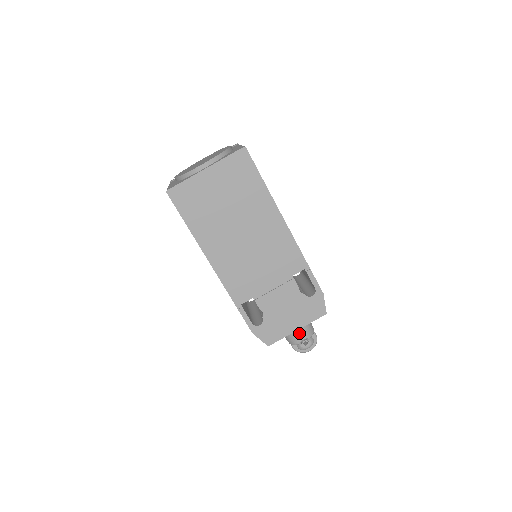
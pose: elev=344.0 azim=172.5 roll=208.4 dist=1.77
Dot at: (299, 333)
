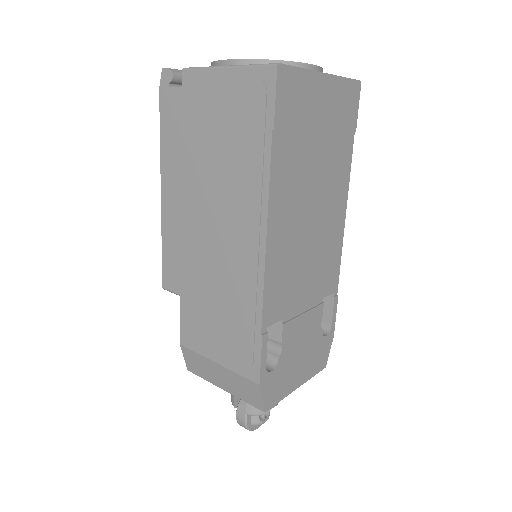
Dot at: occluded
